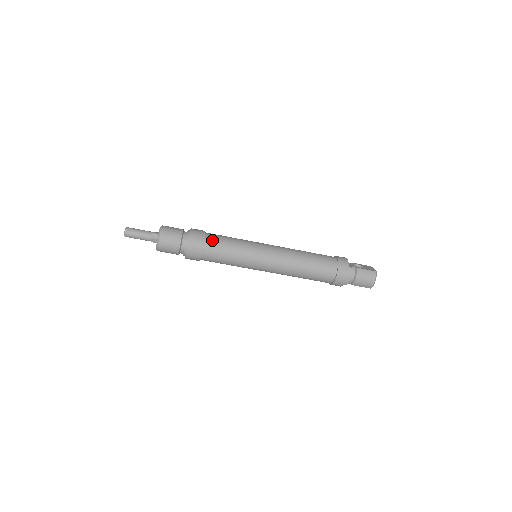
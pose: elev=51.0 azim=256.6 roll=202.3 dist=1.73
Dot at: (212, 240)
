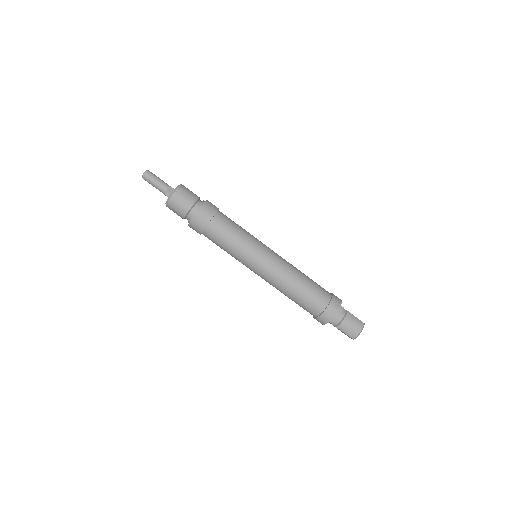
Dot at: (224, 217)
